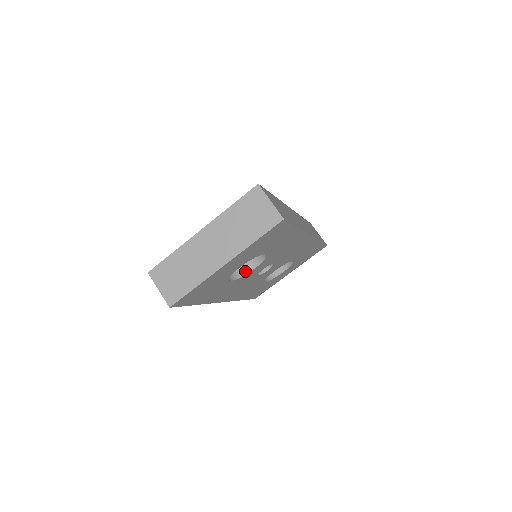
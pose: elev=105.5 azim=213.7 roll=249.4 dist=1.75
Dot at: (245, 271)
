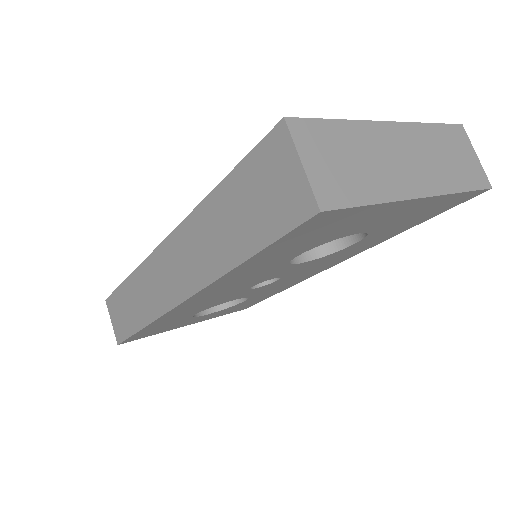
Dot at: occluded
